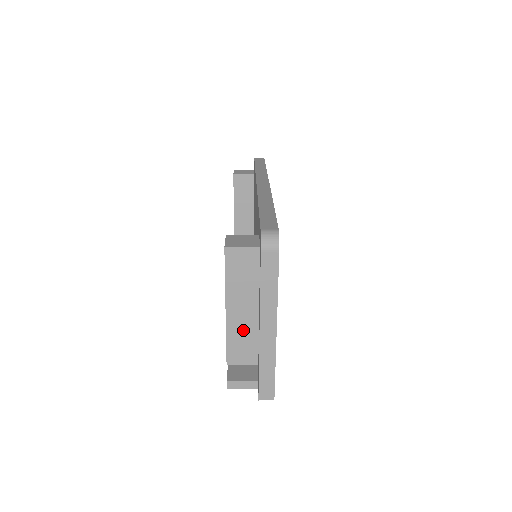
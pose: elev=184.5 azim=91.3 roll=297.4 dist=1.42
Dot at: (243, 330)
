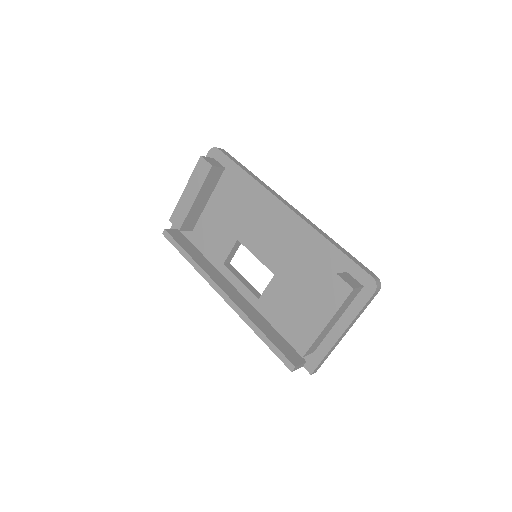
Dot at: (324, 334)
